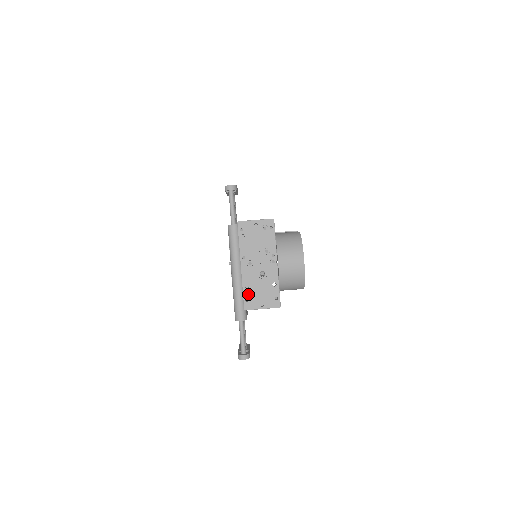
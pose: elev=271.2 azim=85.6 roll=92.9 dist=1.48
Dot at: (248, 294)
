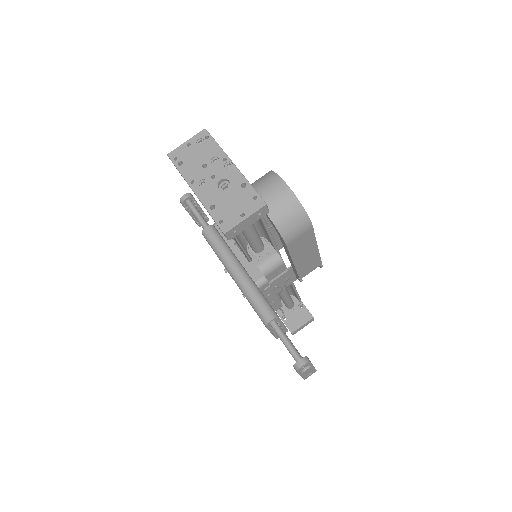
Dot at: (218, 214)
